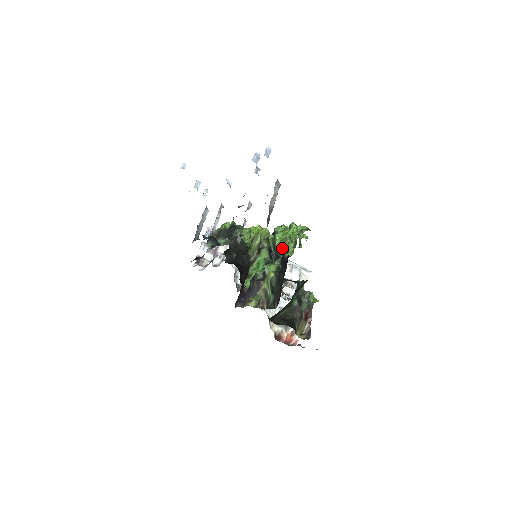
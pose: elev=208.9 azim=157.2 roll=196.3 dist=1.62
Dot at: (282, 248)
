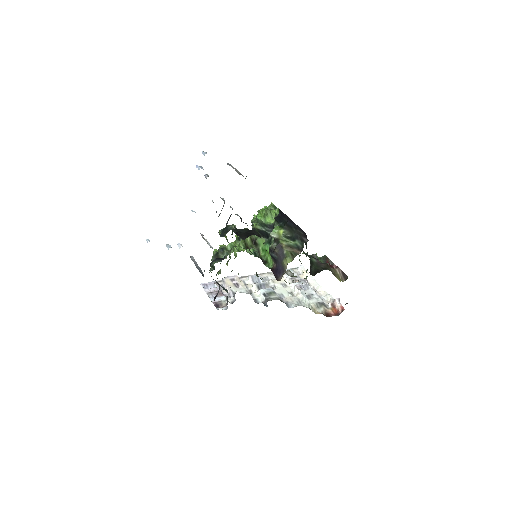
Dot at: (269, 219)
